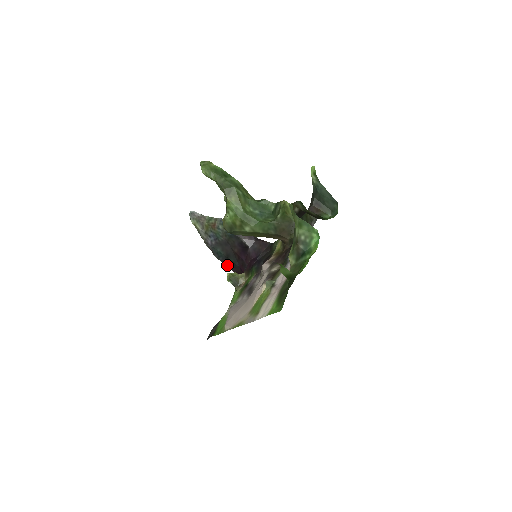
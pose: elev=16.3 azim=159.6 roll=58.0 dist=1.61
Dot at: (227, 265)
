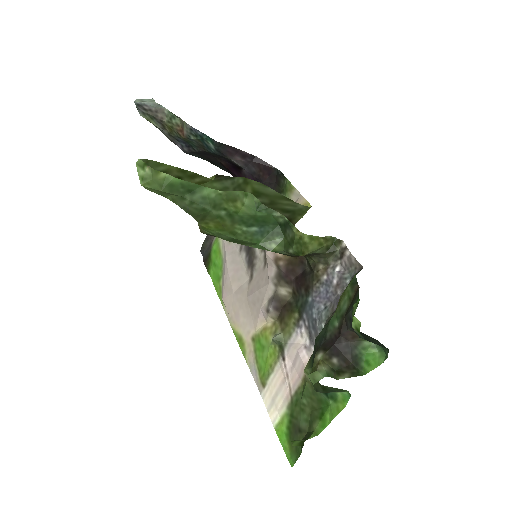
Dot at: occluded
